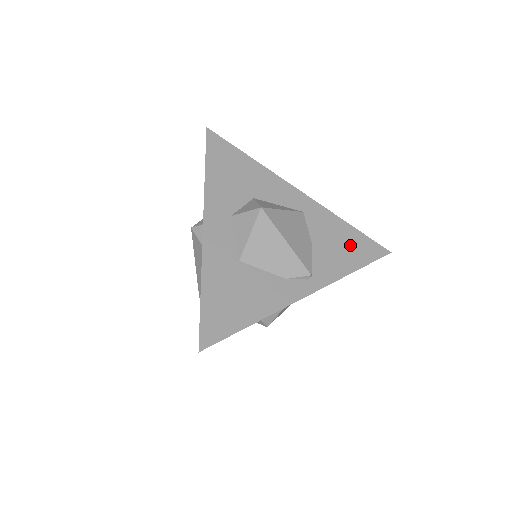
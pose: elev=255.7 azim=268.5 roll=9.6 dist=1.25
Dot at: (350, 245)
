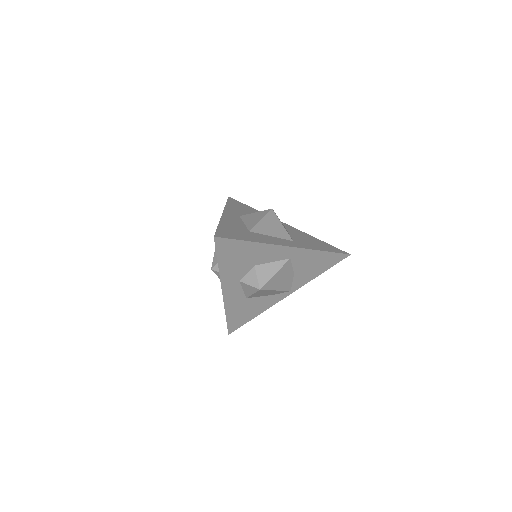
Dot at: (321, 263)
